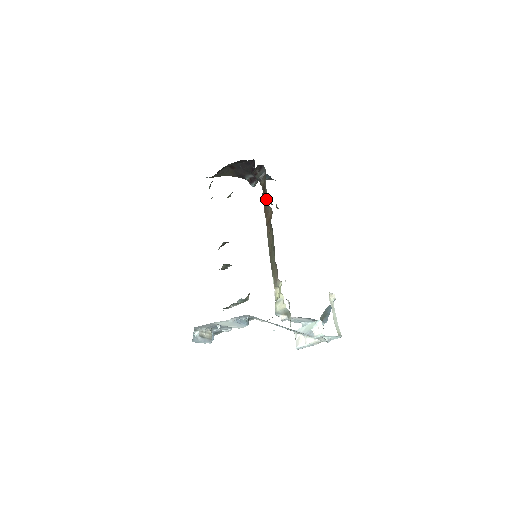
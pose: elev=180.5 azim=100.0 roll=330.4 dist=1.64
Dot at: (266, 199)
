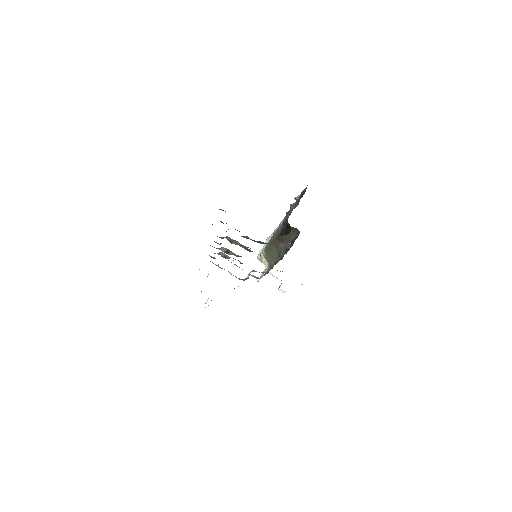
Dot at: (285, 242)
